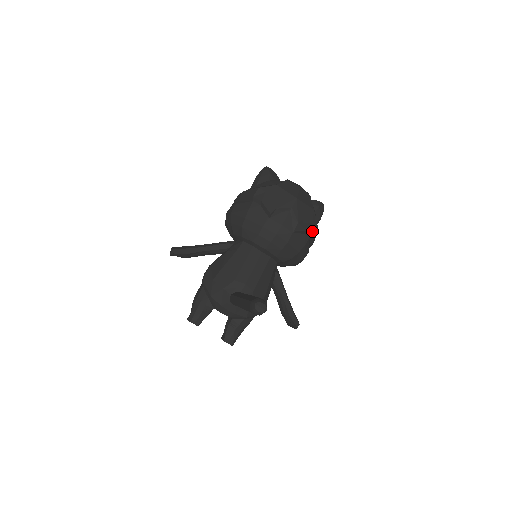
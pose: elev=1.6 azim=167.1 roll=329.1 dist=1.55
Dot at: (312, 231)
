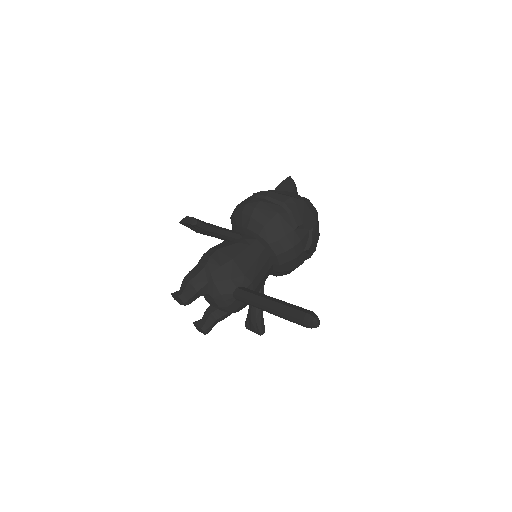
Dot at: (312, 253)
